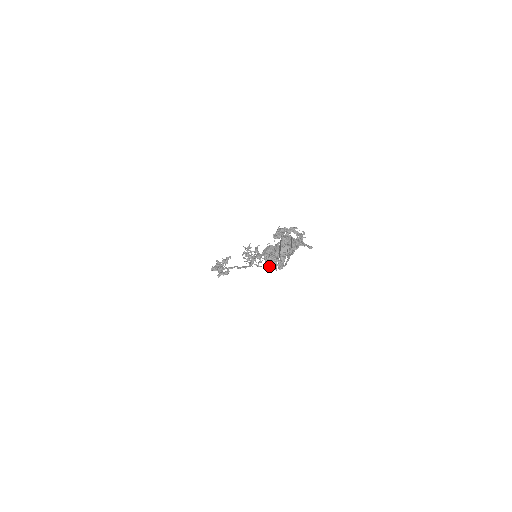
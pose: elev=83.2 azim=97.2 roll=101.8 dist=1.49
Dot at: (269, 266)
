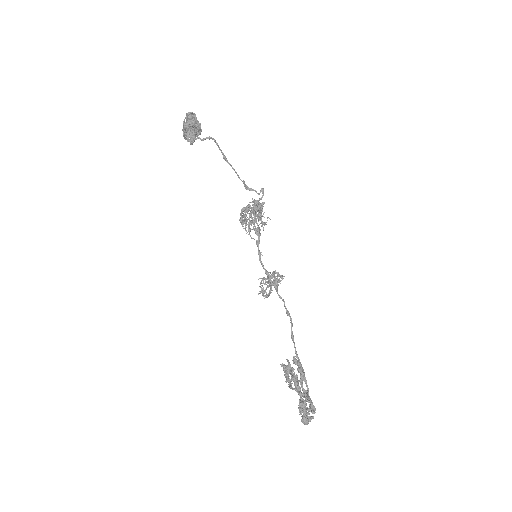
Dot at: (190, 125)
